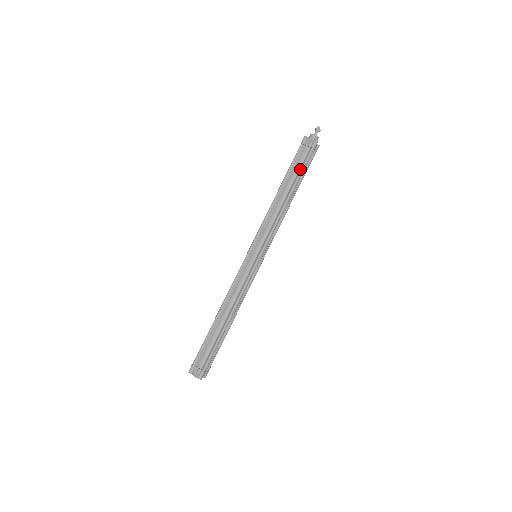
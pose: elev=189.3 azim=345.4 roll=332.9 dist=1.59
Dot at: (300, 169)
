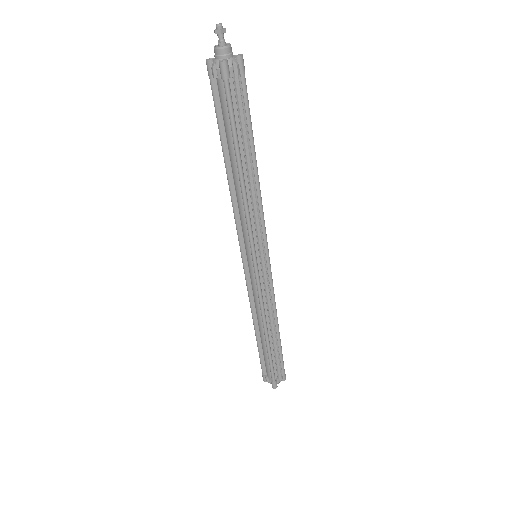
Dot at: (229, 124)
